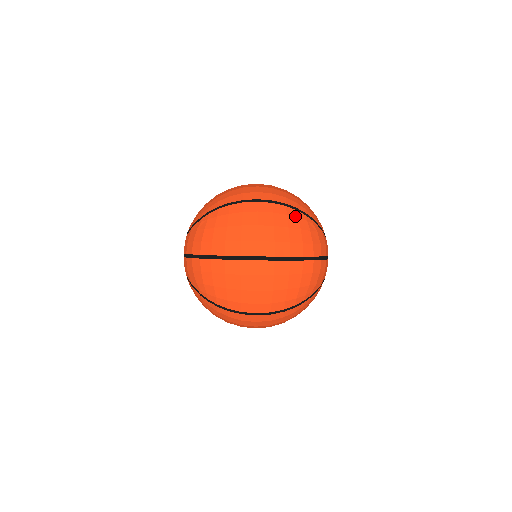
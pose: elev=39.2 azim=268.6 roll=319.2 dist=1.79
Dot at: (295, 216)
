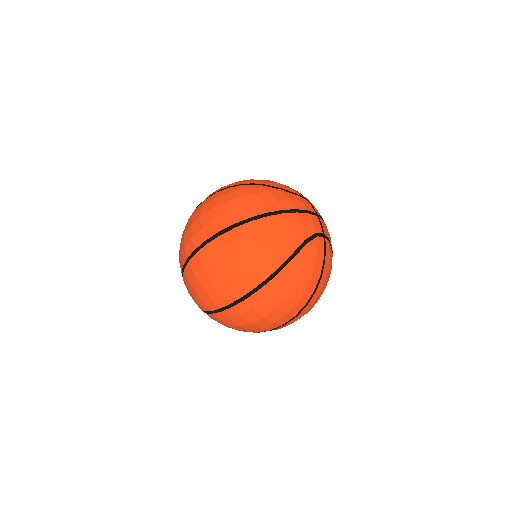
Dot at: (236, 190)
